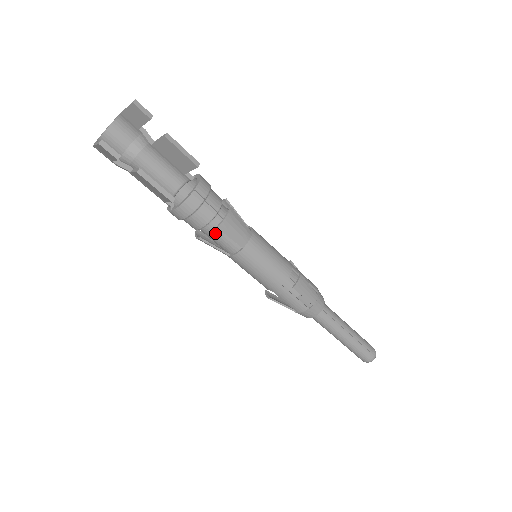
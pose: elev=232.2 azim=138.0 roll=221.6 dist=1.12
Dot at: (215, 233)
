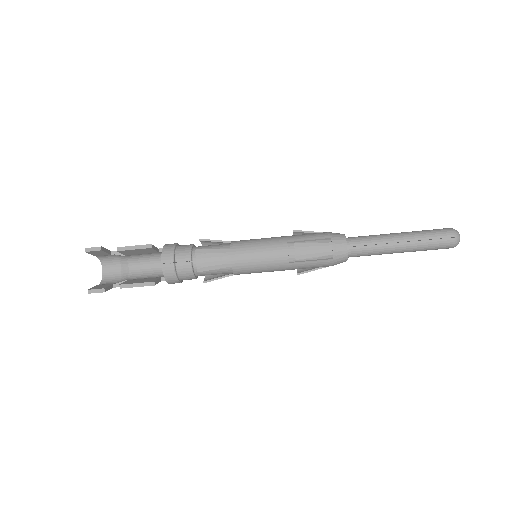
Dot at: (206, 273)
